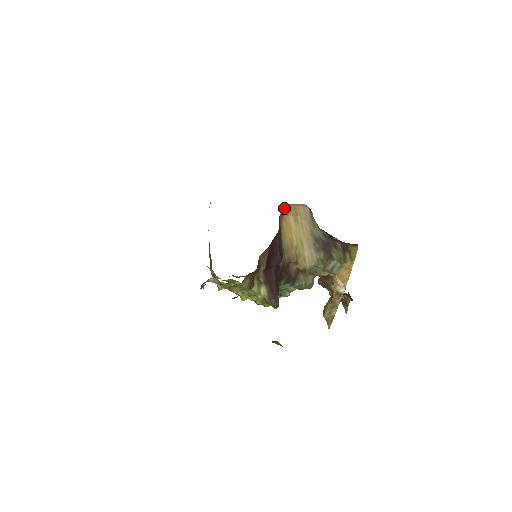
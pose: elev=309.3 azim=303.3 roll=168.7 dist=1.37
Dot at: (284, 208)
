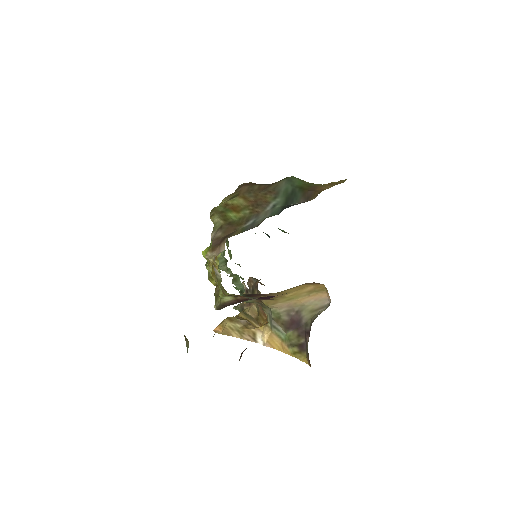
Dot at: occluded
